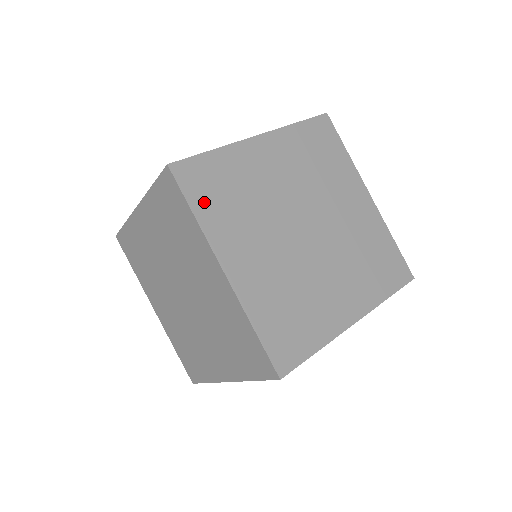
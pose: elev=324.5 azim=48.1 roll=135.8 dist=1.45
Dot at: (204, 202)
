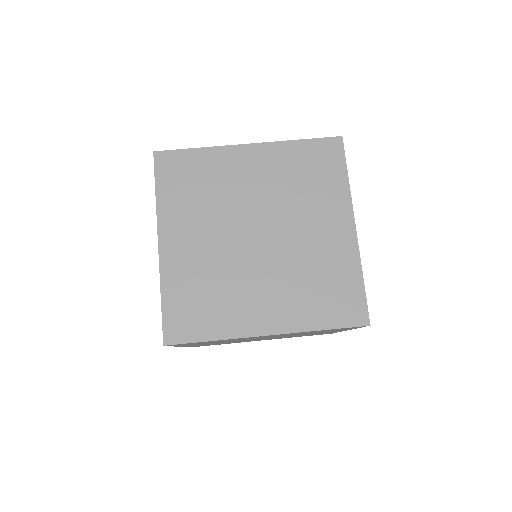
Dot at: (205, 327)
